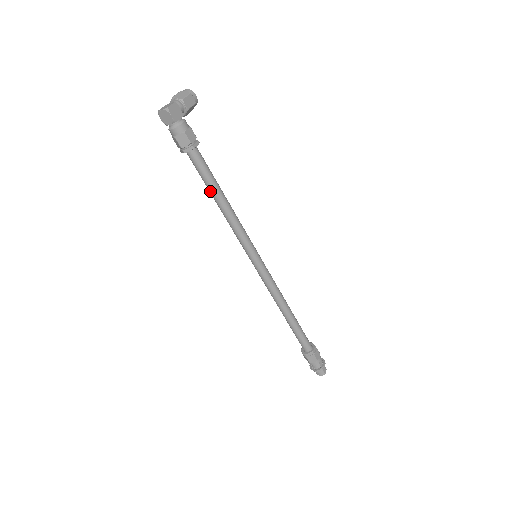
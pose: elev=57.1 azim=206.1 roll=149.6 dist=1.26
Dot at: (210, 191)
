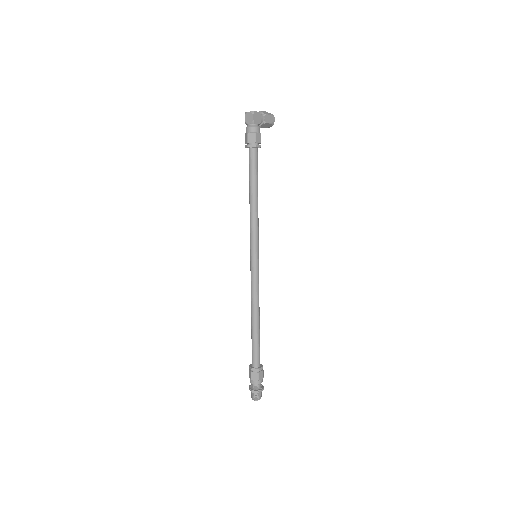
Dot at: (250, 185)
